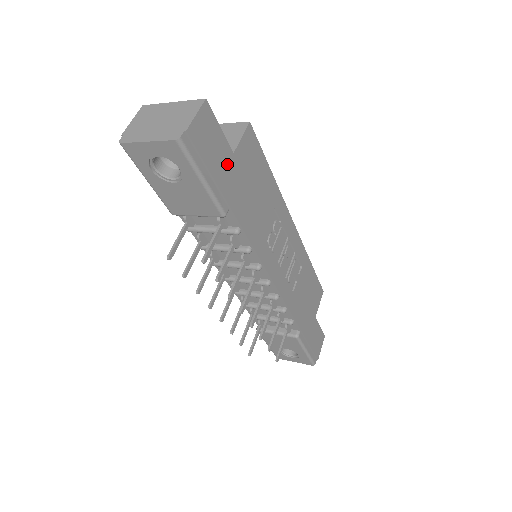
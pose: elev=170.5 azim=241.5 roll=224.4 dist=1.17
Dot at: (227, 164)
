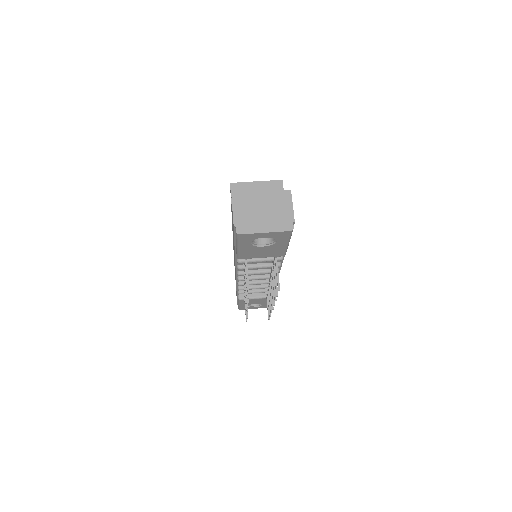
Dot at: occluded
